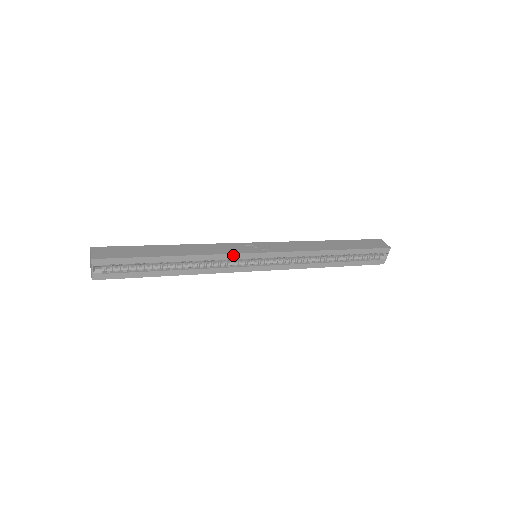
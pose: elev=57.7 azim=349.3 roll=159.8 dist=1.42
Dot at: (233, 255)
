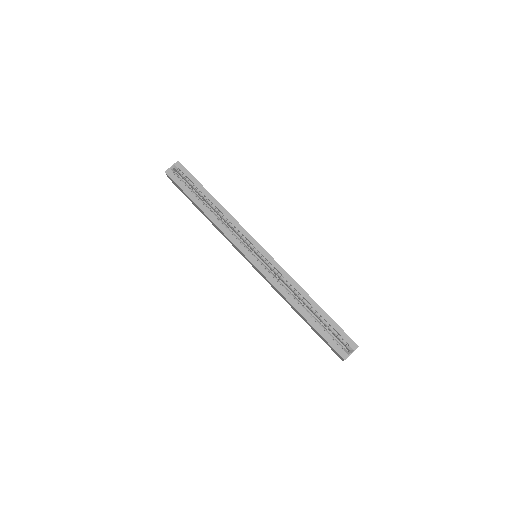
Dot at: (245, 231)
